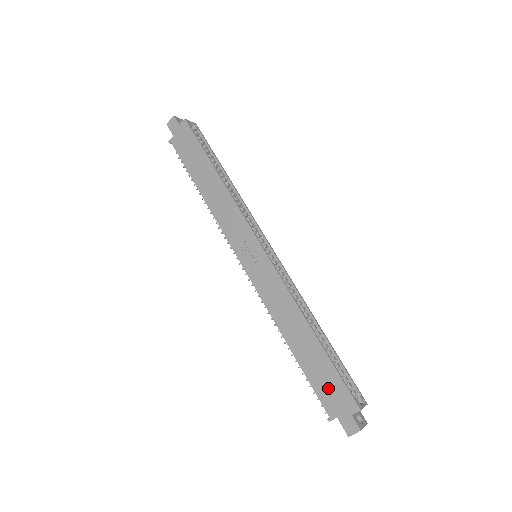
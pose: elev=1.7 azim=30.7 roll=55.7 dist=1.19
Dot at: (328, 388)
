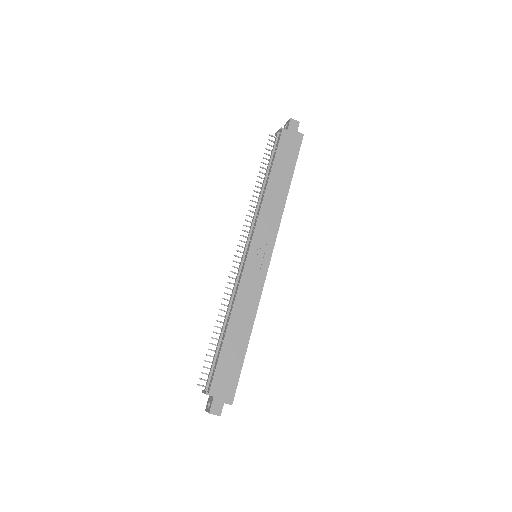
Dot at: (226, 375)
